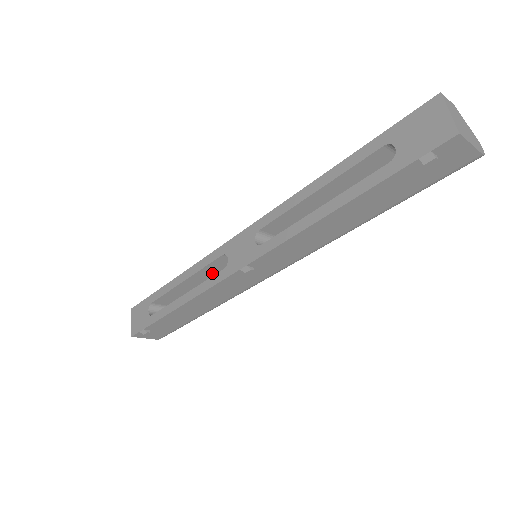
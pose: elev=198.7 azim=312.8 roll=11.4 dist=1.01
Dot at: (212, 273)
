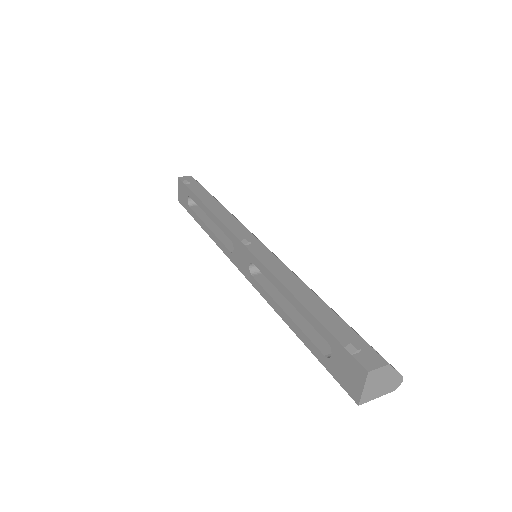
Dot at: occluded
